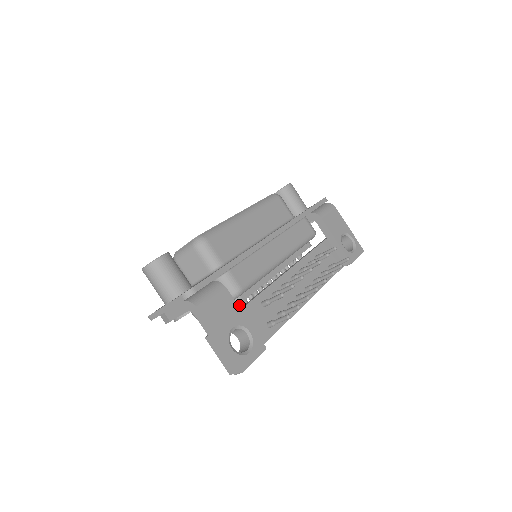
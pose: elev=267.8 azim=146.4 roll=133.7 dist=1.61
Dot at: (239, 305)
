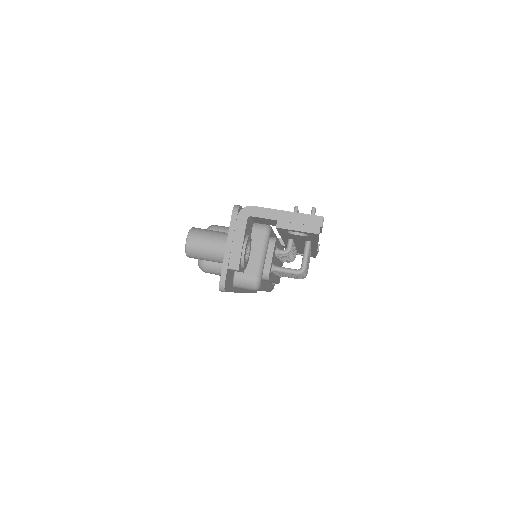
Dot at: occluded
